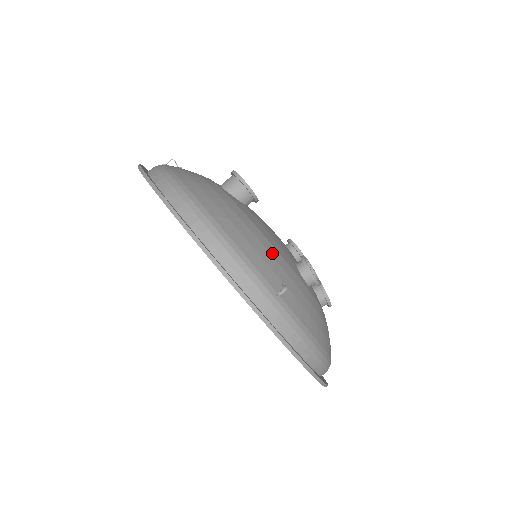
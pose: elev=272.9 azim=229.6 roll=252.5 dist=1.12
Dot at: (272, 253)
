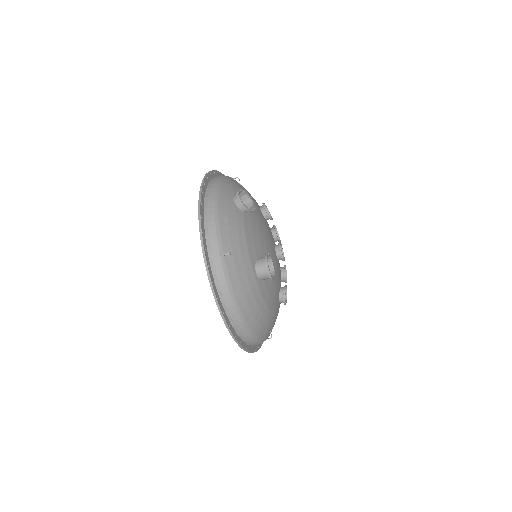
Dot at: (271, 319)
